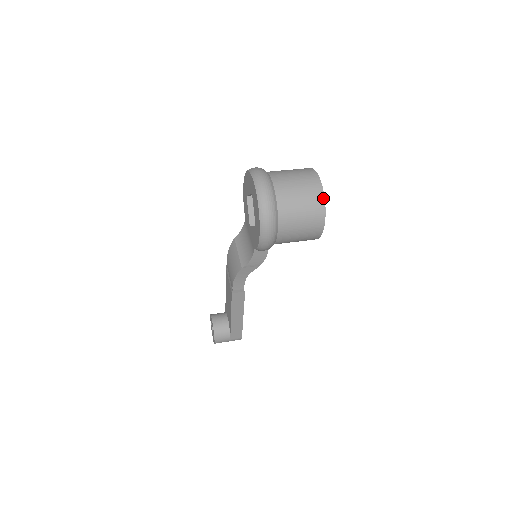
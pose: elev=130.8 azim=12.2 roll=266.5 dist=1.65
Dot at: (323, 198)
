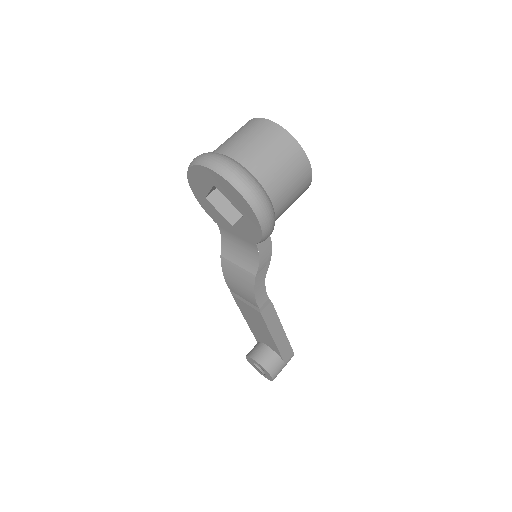
Dot at: (289, 135)
